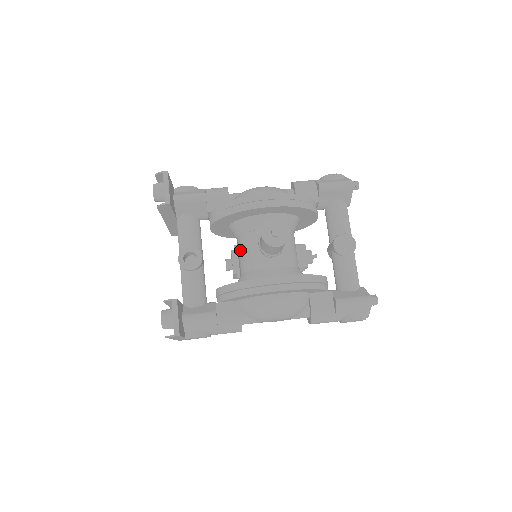
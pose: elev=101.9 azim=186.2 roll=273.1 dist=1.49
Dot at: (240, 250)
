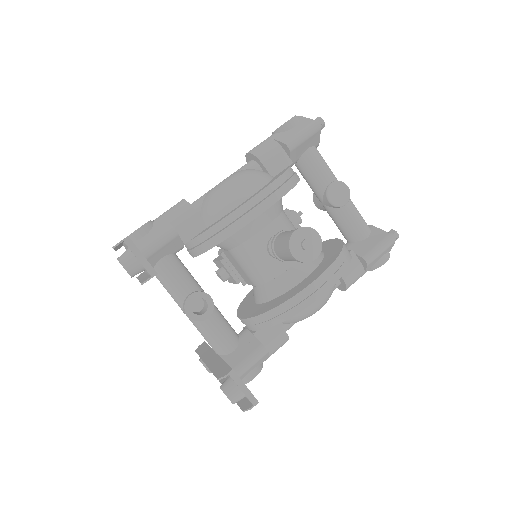
Dot at: (242, 263)
